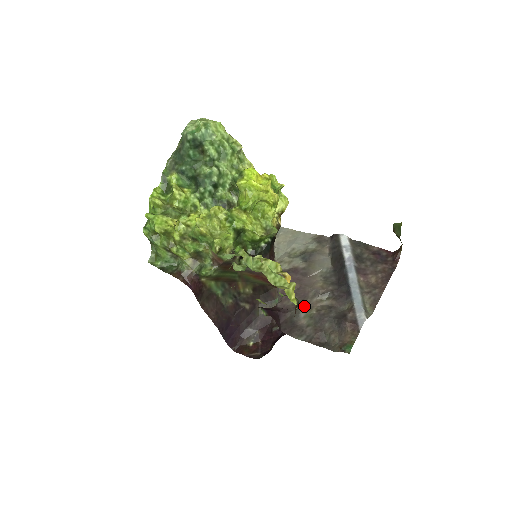
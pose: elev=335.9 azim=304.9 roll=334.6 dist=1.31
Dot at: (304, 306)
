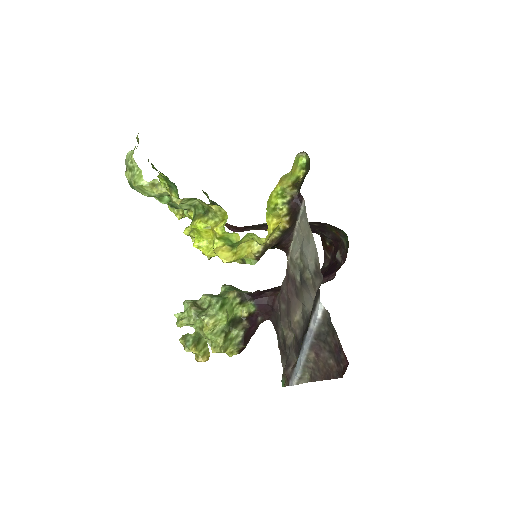
Dot at: (283, 322)
